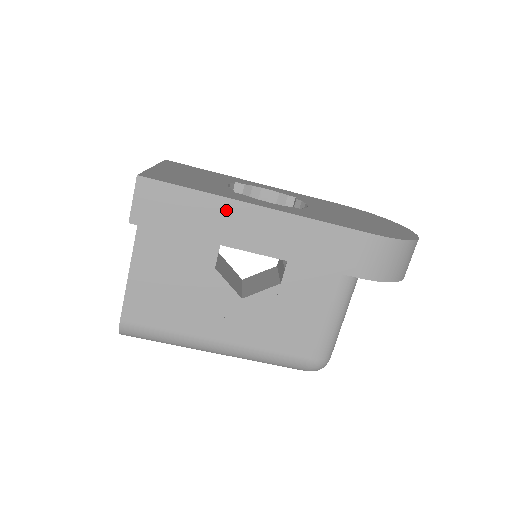
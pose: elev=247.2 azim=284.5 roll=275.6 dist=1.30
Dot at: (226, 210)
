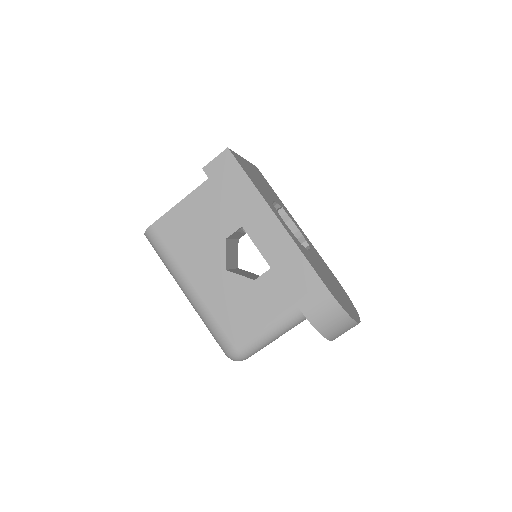
Dot at: (257, 203)
